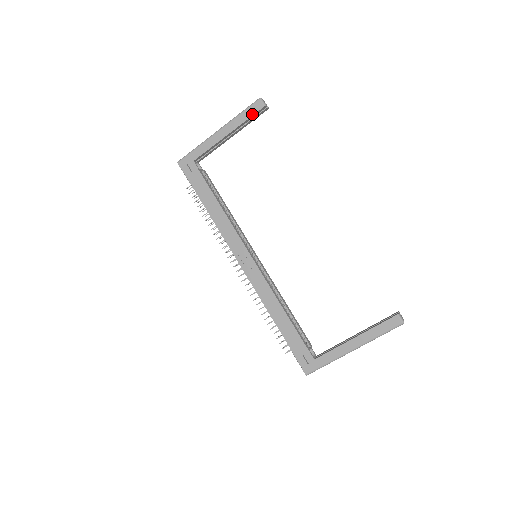
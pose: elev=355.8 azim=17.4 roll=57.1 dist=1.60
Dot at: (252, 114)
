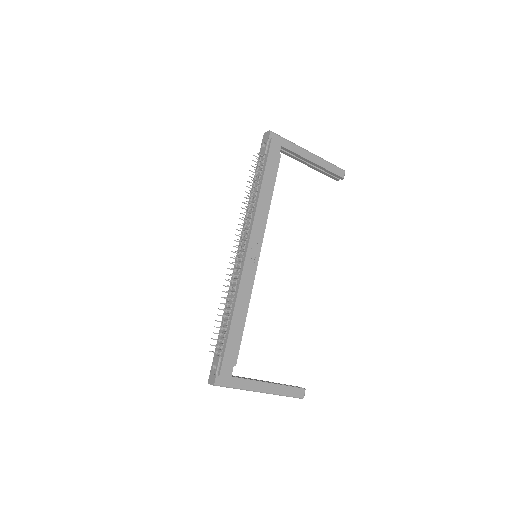
Dot at: (335, 172)
